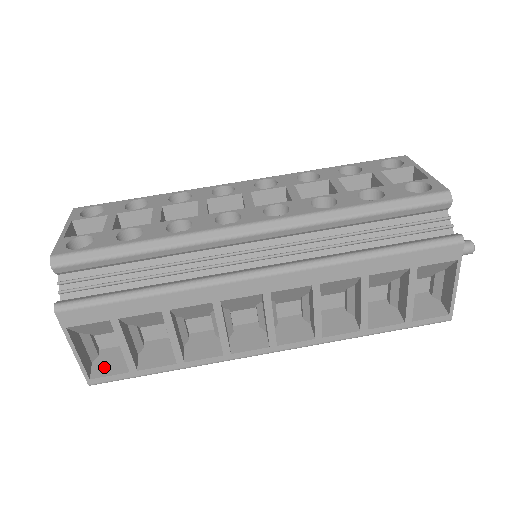
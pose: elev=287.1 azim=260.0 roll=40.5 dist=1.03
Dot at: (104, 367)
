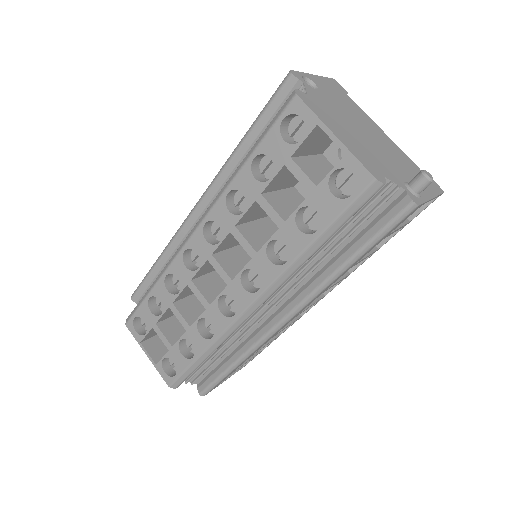
Dot at: occluded
